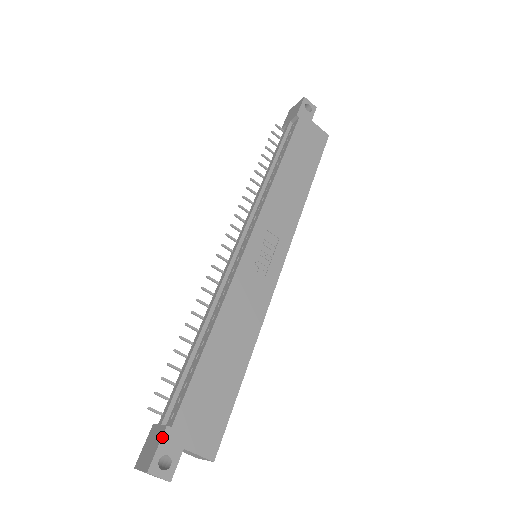
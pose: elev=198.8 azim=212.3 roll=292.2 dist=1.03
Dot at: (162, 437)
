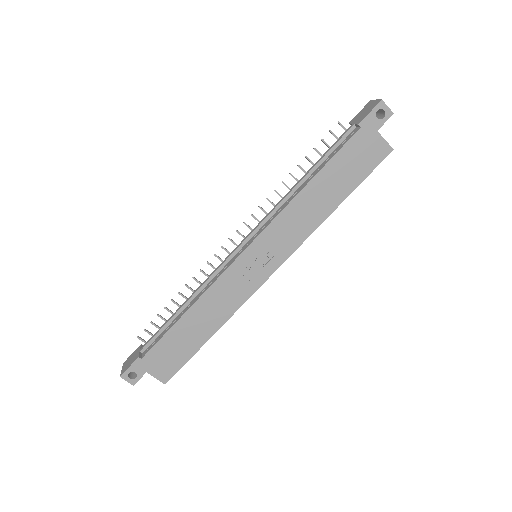
Dot at: (134, 362)
